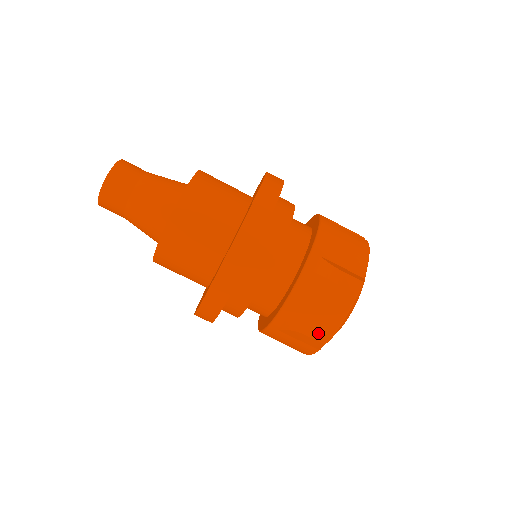
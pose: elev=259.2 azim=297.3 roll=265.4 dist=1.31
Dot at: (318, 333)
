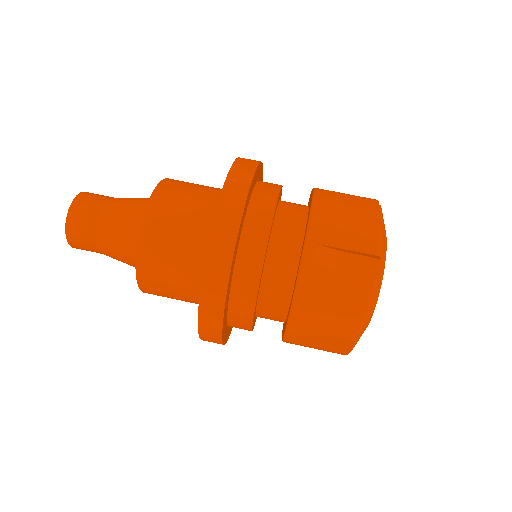
Dot at: (341, 334)
